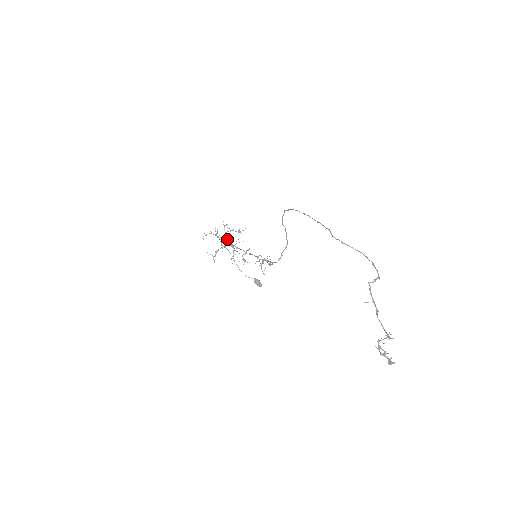
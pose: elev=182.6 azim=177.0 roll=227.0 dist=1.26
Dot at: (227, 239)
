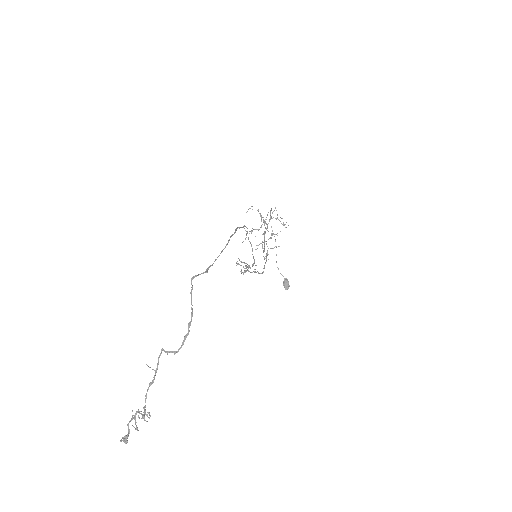
Dot at: (267, 224)
